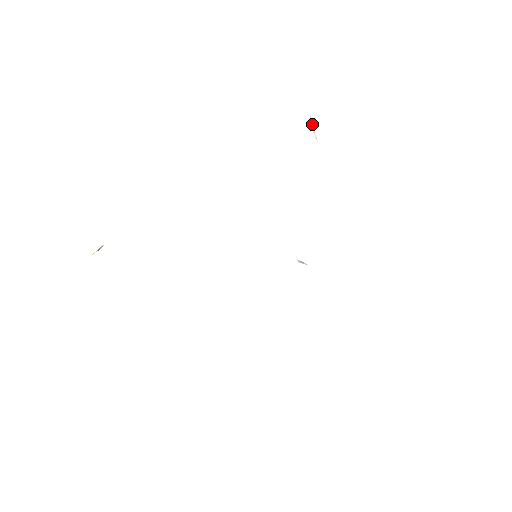
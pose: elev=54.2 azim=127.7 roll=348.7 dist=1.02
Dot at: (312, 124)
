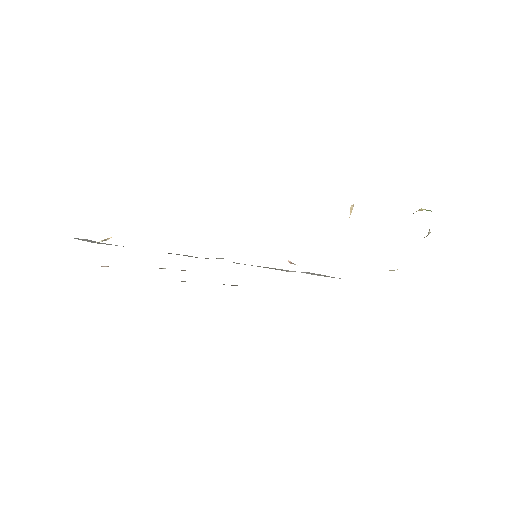
Dot at: (352, 207)
